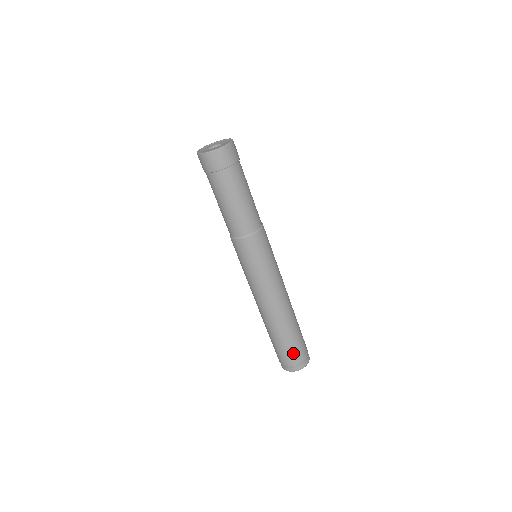
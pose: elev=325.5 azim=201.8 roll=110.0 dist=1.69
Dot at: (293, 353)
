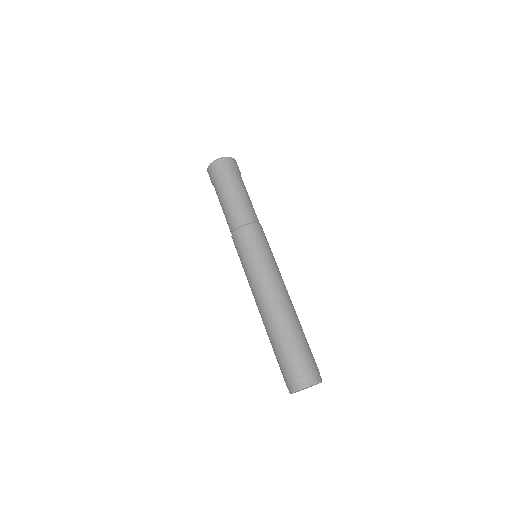
Dot at: (285, 365)
